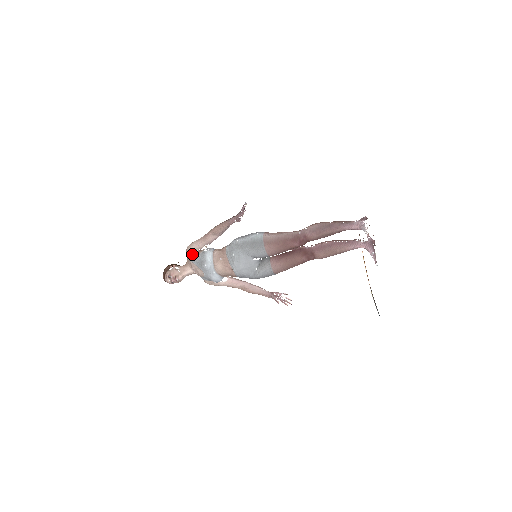
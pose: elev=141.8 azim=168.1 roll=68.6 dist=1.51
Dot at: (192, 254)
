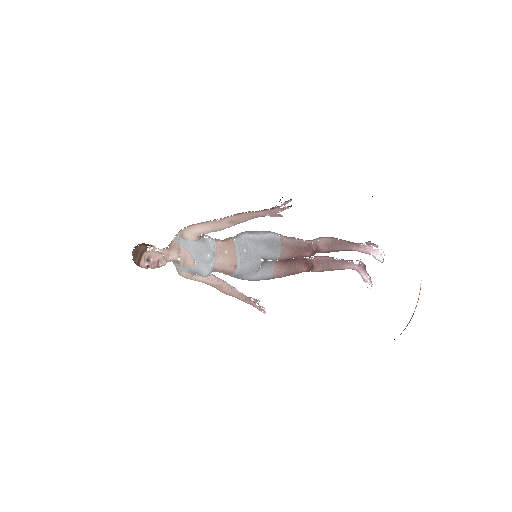
Dot at: (190, 238)
